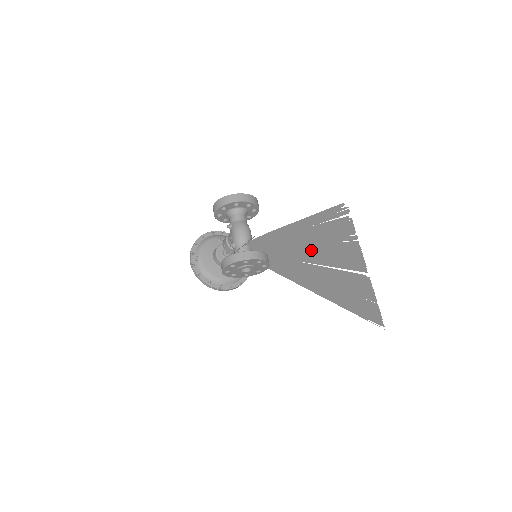
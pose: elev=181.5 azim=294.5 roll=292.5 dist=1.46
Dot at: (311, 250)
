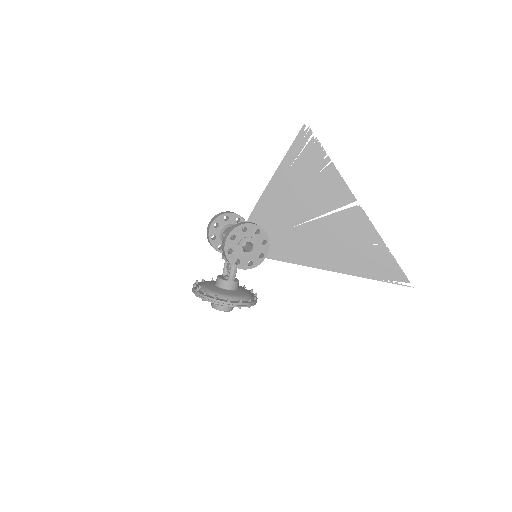
Dot at: (299, 202)
